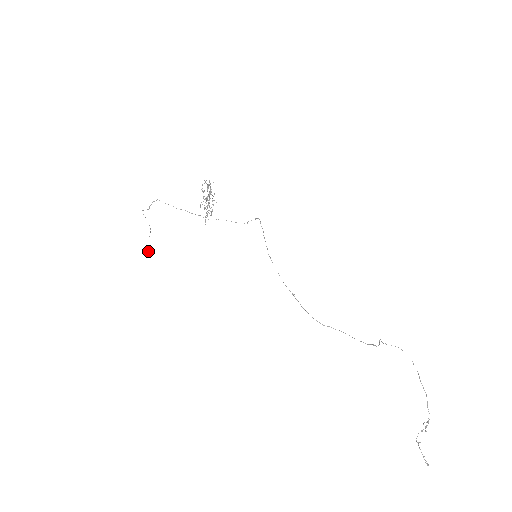
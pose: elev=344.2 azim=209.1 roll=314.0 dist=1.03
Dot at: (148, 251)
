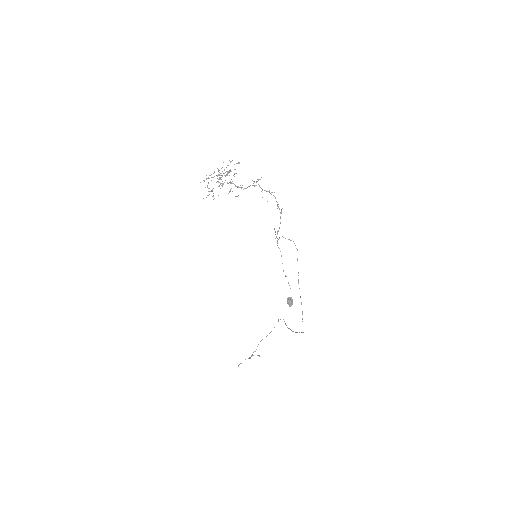
Dot at: occluded
